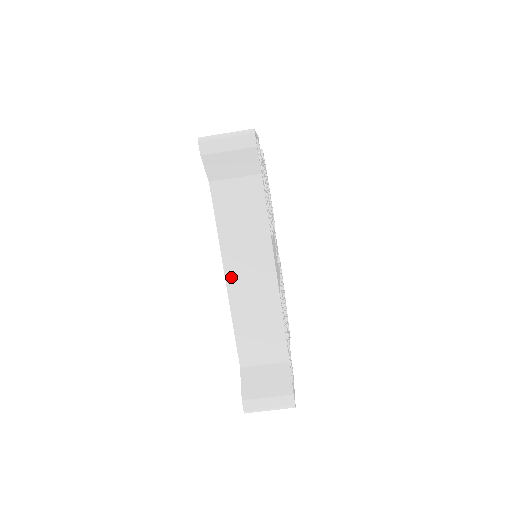
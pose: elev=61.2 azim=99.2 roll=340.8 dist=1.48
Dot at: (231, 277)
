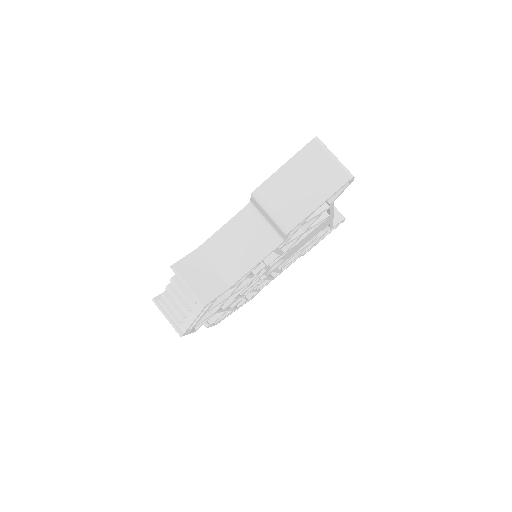
Dot at: occluded
